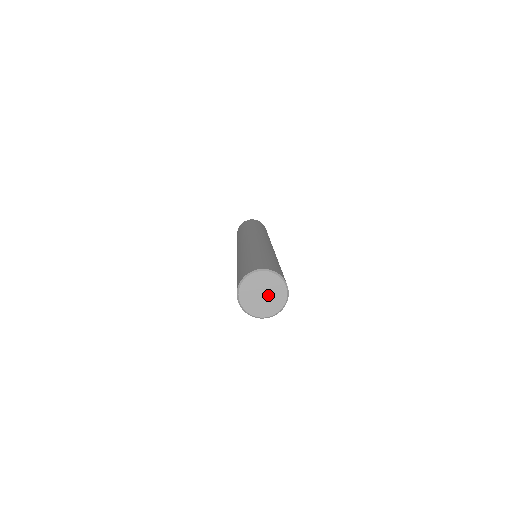
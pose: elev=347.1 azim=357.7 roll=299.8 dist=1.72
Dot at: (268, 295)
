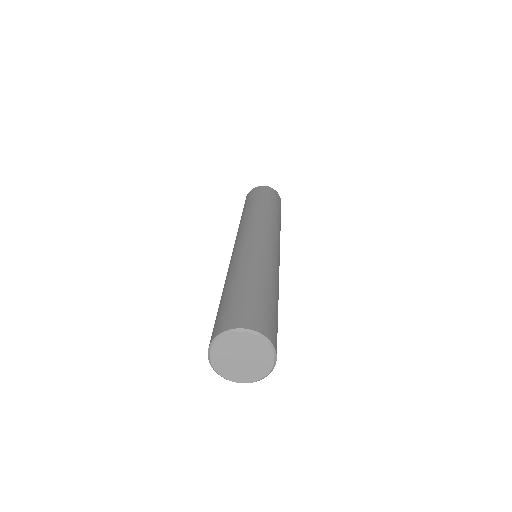
Dot at: (249, 358)
